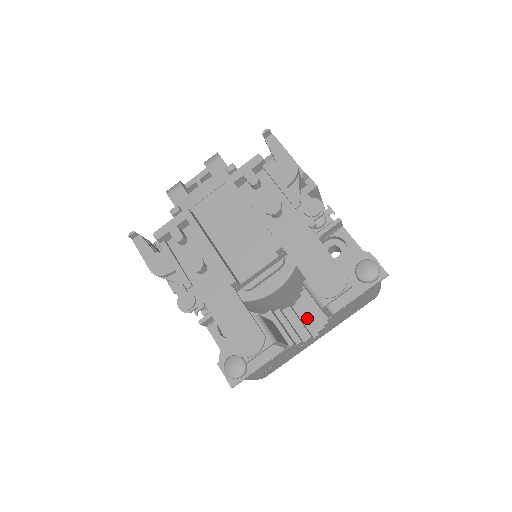
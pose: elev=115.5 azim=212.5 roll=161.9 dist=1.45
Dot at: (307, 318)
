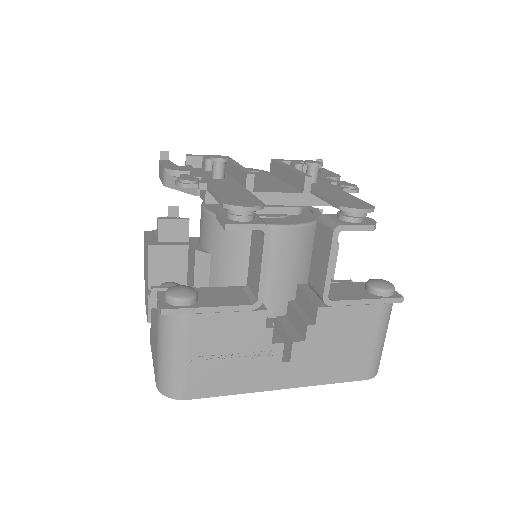
Dot at: (285, 329)
